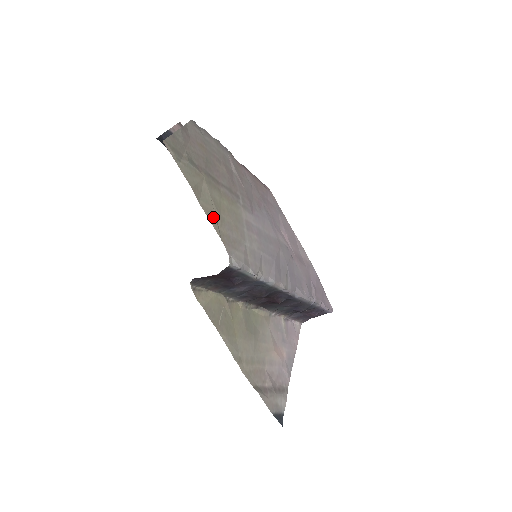
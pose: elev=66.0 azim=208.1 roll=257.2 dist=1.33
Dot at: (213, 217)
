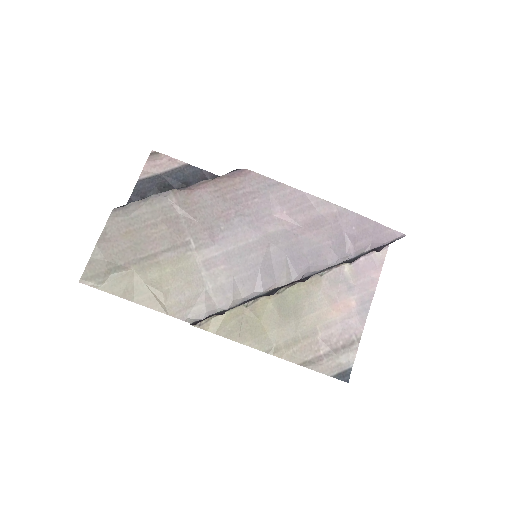
Dot at: (153, 301)
